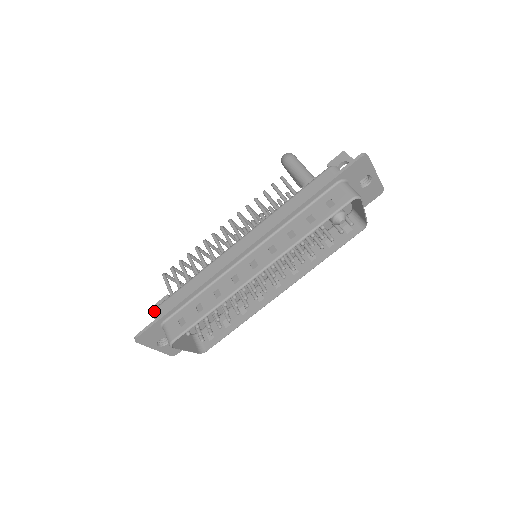
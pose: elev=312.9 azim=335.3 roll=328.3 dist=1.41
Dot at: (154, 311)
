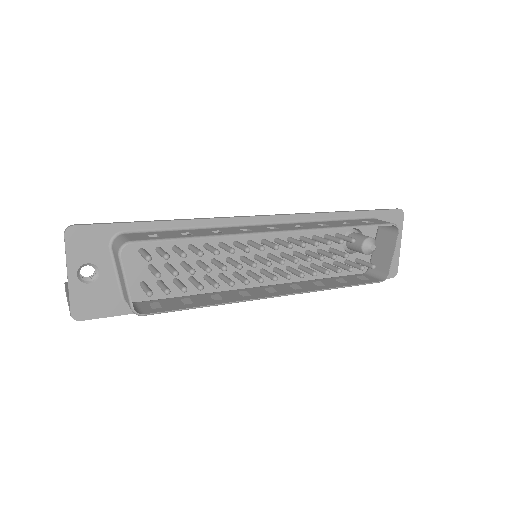
Dot at: occluded
